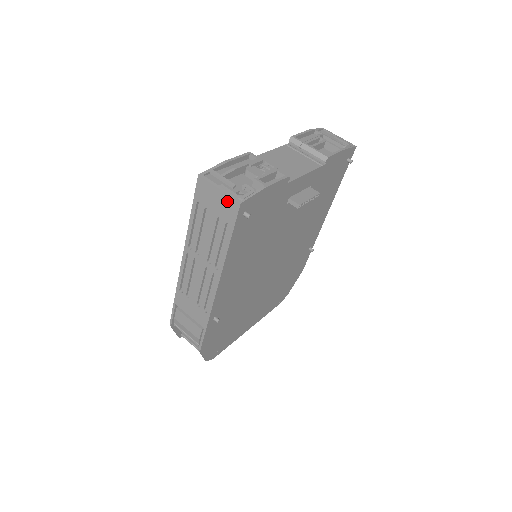
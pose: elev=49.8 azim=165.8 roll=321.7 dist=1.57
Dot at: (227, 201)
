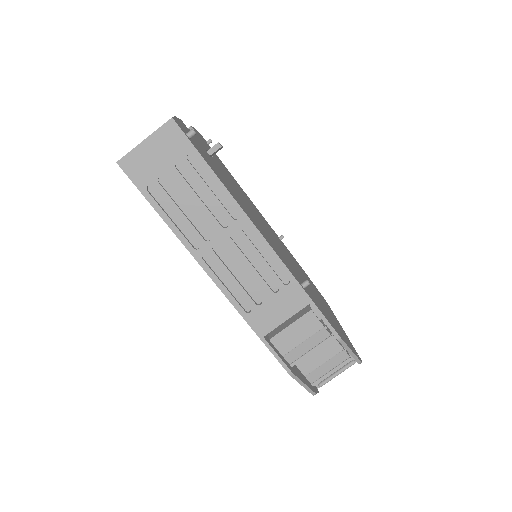
Dot at: (162, 137)
